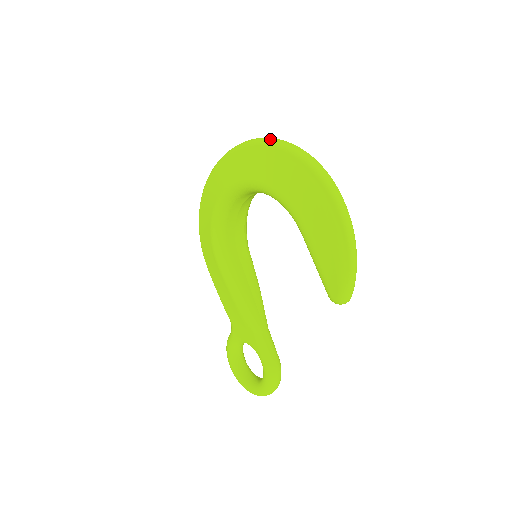
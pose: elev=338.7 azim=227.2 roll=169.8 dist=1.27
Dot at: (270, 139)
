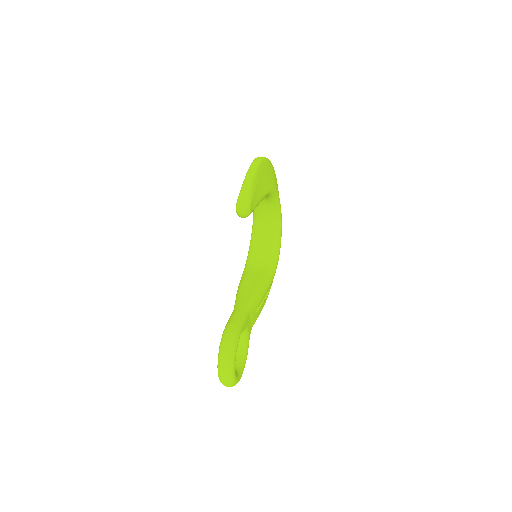
Dot at: occluded
